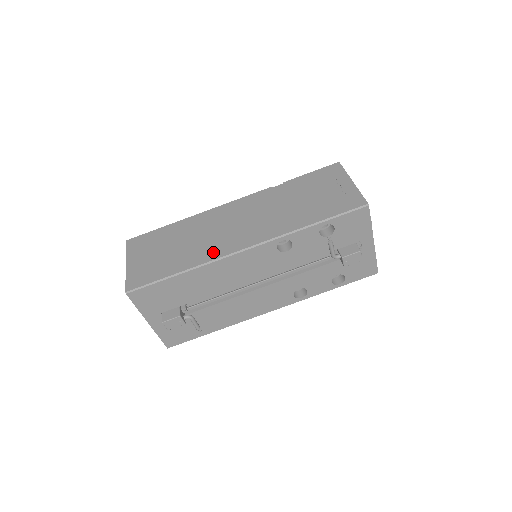
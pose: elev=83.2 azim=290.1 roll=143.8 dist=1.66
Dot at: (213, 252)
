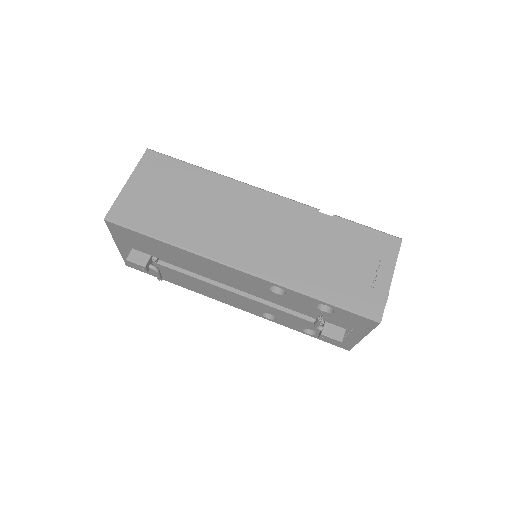
Dot at: (209, 244)
